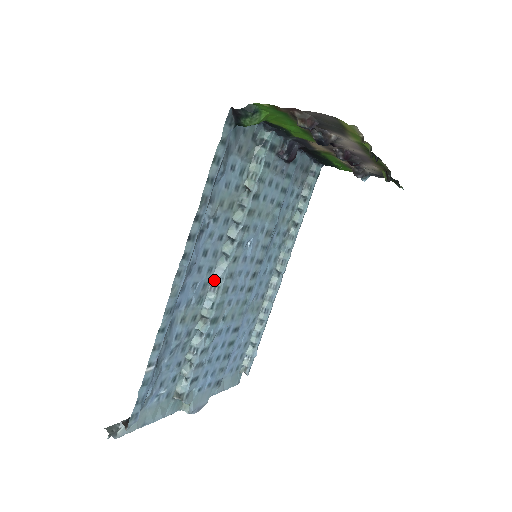
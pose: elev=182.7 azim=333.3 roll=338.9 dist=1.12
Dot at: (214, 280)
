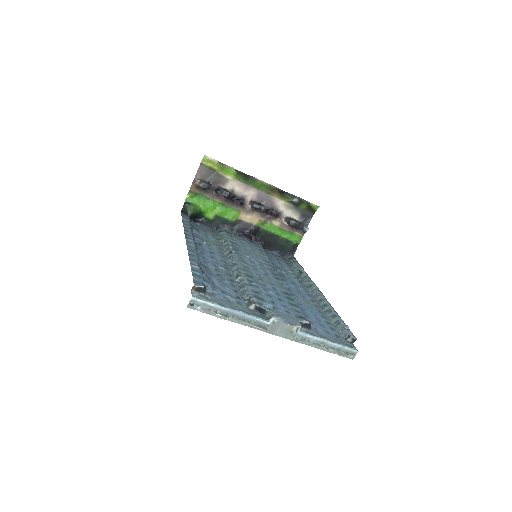
Dot at: (231, 264)
